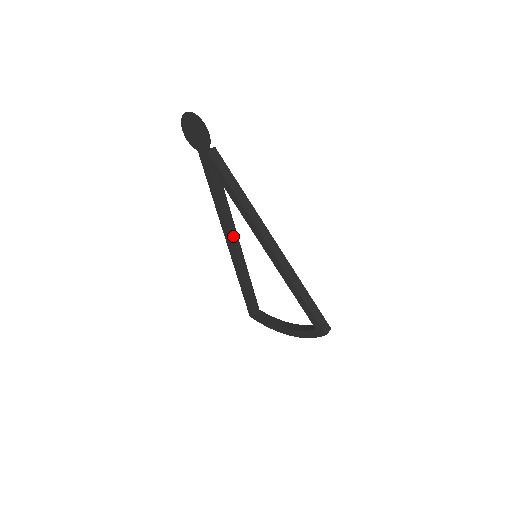
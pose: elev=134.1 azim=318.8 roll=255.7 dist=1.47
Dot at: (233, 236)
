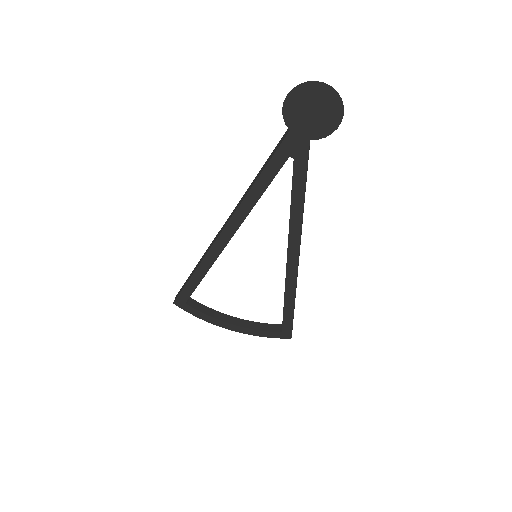
Dot at: (237, 228)
